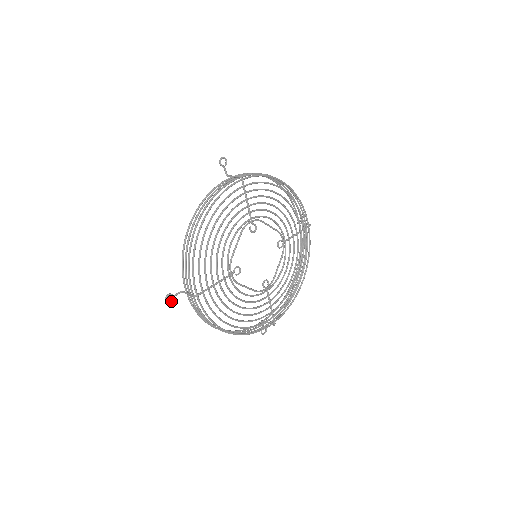
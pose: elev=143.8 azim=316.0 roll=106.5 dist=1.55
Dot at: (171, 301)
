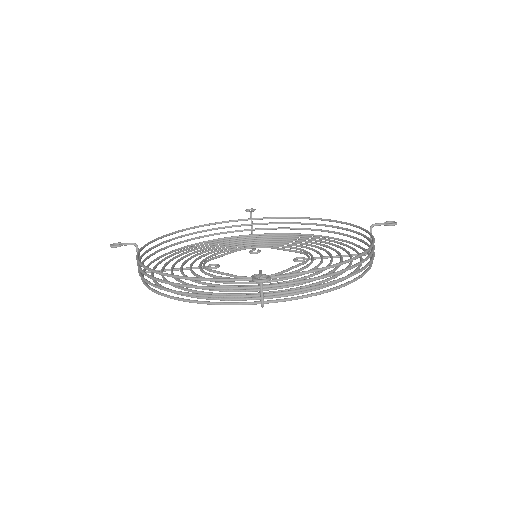
Dot at: occluded
